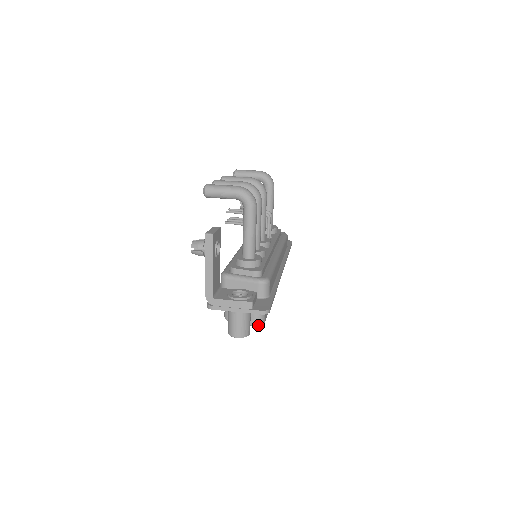
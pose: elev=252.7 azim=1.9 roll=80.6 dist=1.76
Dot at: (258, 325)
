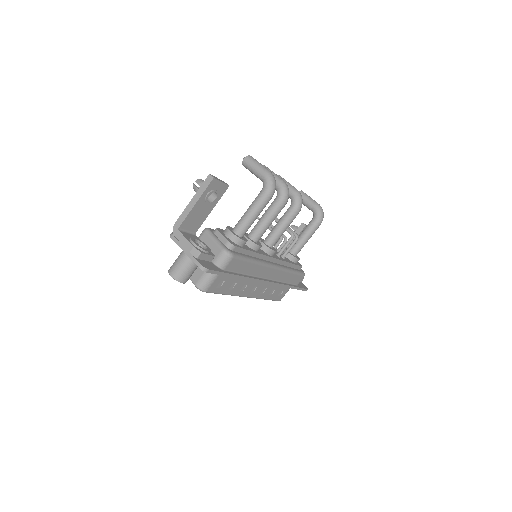
Dot at: (198, 287)
